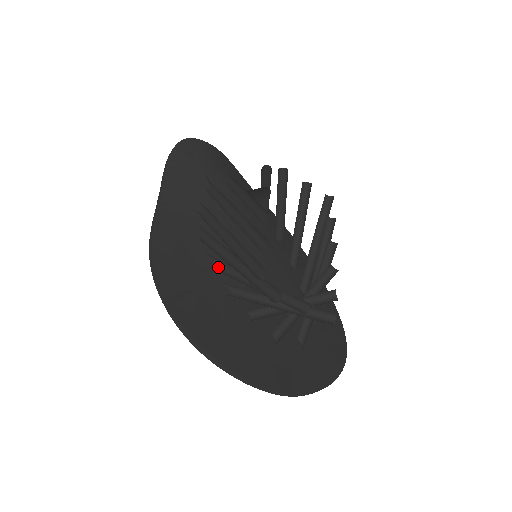
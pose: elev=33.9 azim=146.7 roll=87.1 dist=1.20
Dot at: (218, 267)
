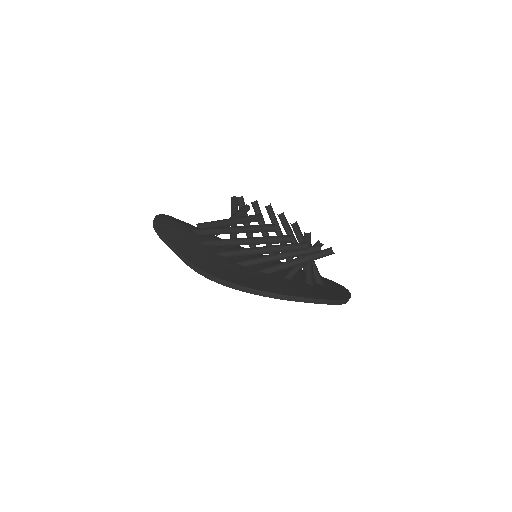
Dot at: (248, 265)
